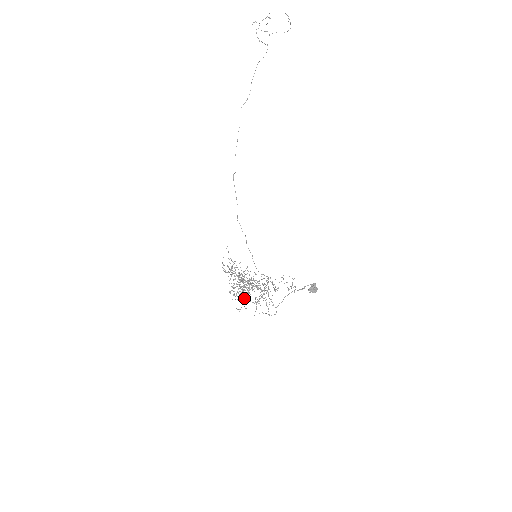
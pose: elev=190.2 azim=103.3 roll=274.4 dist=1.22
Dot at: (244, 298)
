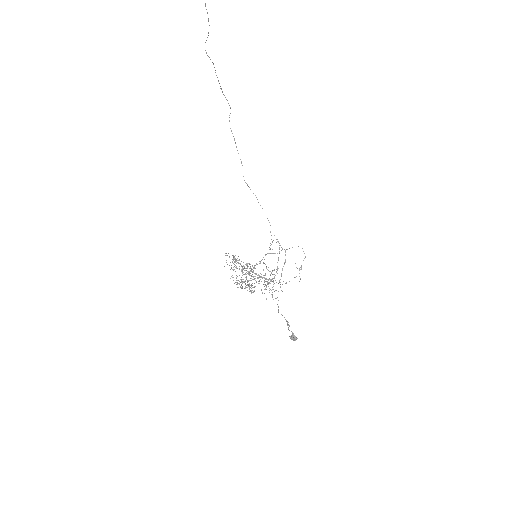
Dot at: (250, 290)
